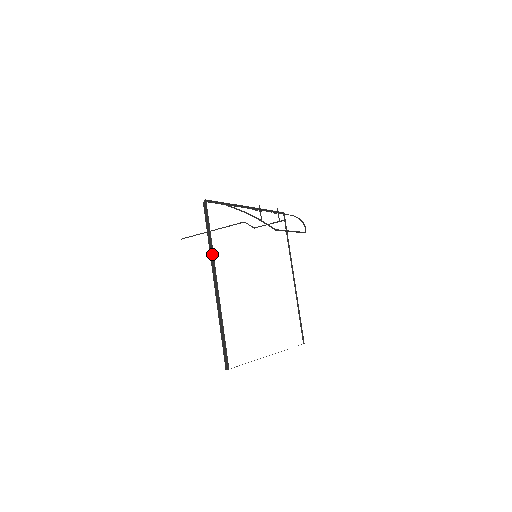
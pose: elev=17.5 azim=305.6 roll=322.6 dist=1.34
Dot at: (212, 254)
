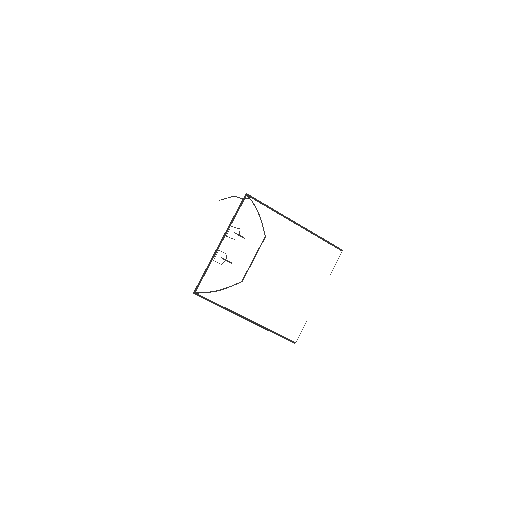
Dot at: occluded
